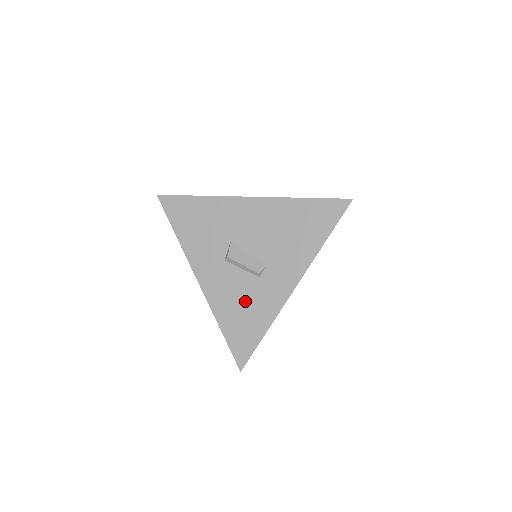
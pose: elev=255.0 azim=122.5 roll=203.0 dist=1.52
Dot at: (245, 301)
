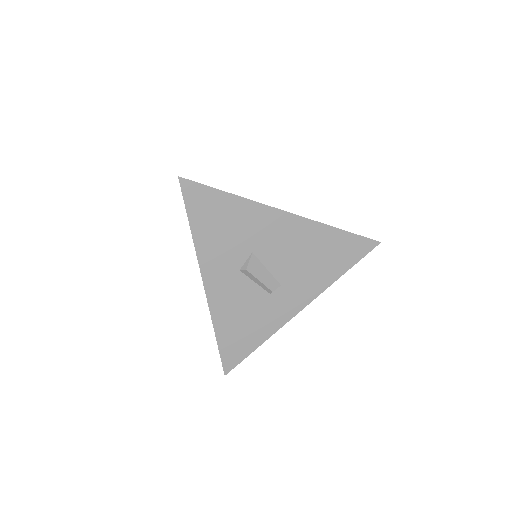
Dot at: (249, 314)
